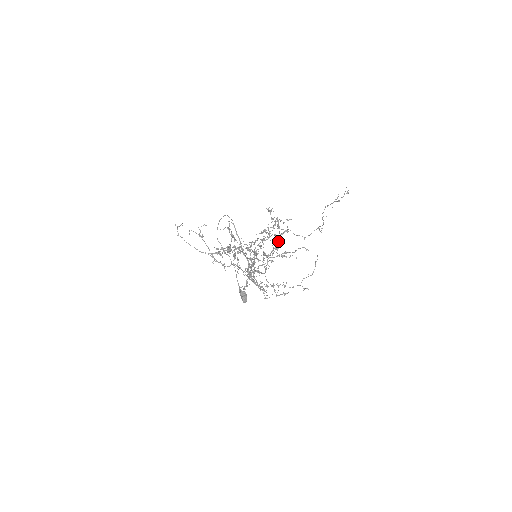
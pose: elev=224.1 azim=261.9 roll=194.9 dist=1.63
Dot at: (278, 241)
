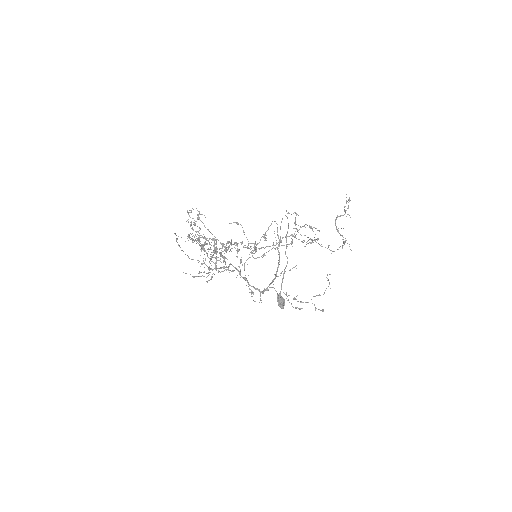
Dot at: occluded
